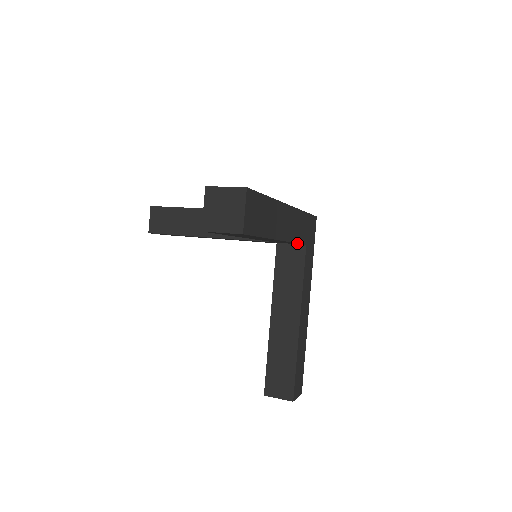
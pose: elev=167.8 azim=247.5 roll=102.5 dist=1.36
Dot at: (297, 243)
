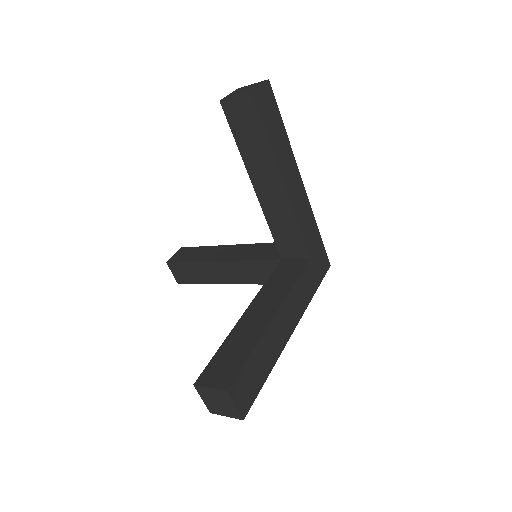
Dot at: (300, 234)
